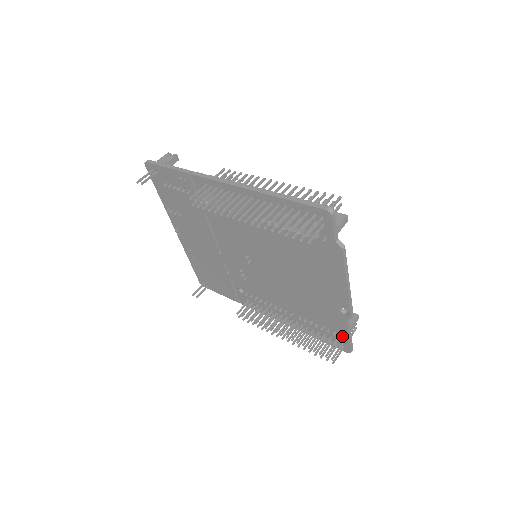
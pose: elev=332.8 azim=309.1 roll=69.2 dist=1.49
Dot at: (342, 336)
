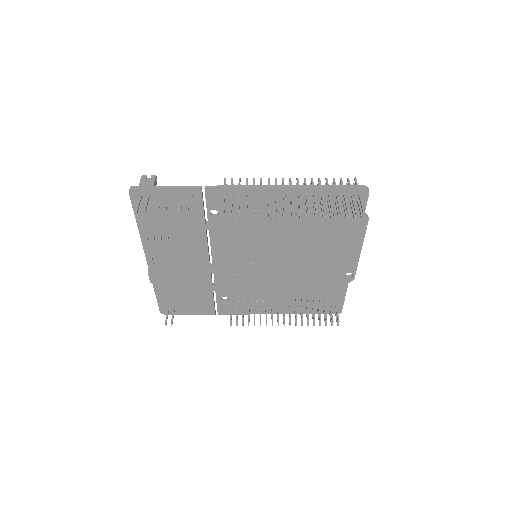
Dot at: (338, 300)
